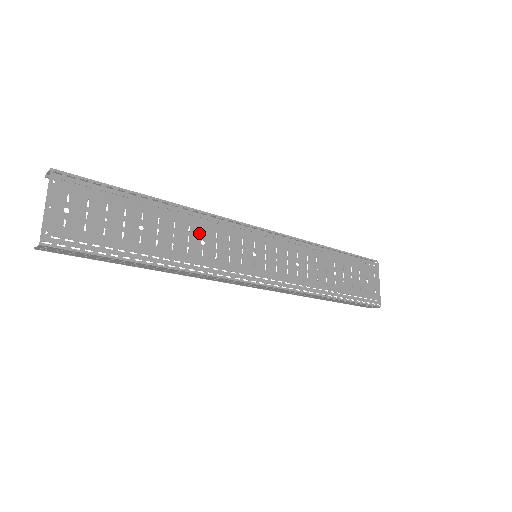
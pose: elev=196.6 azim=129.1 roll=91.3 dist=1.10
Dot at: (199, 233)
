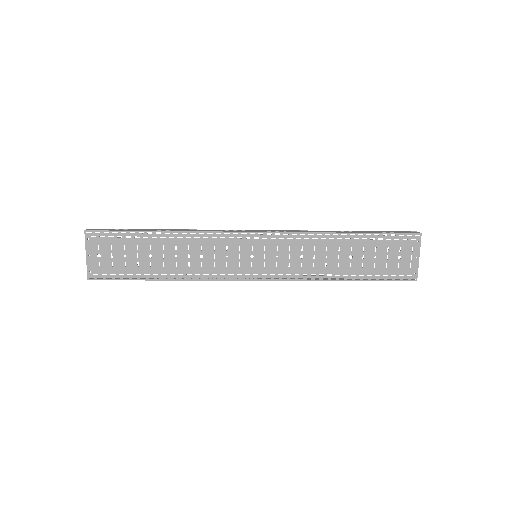
Dot at: (198, 250)
